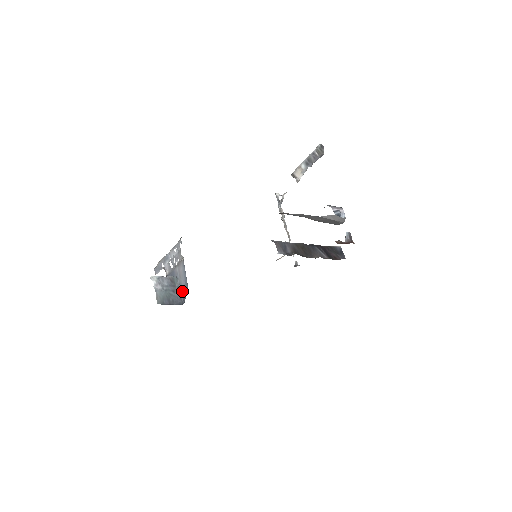
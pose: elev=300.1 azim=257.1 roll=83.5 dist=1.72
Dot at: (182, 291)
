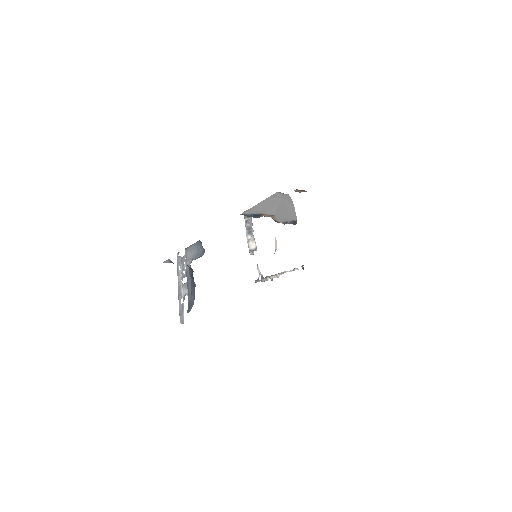
Dot at: (199, 254)
